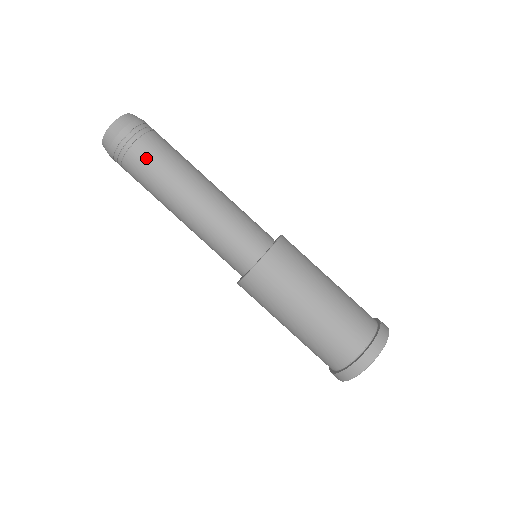
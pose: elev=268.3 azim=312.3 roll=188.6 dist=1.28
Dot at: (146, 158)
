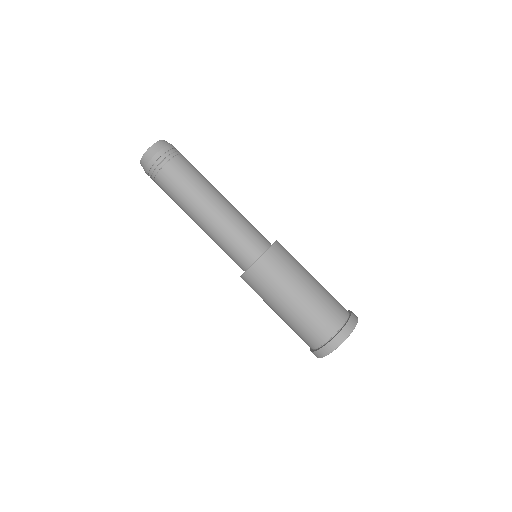
Dot at: (187, 165)
